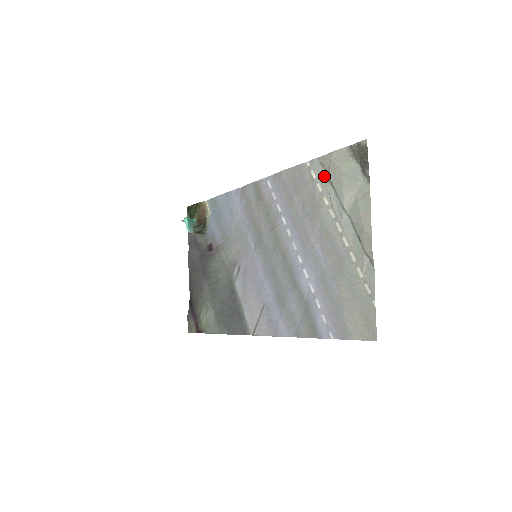
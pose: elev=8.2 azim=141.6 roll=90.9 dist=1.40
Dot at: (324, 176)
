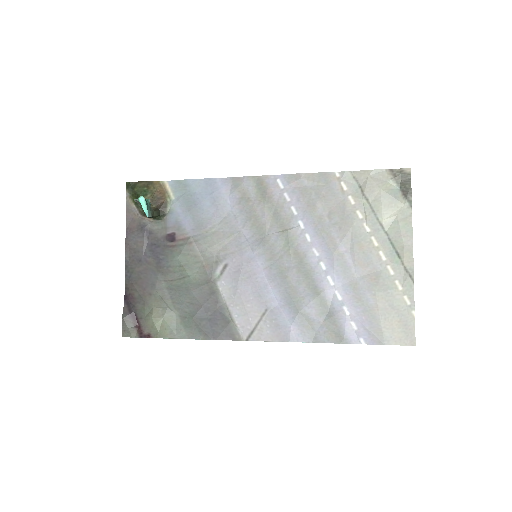
Dot at: (357, 190)
